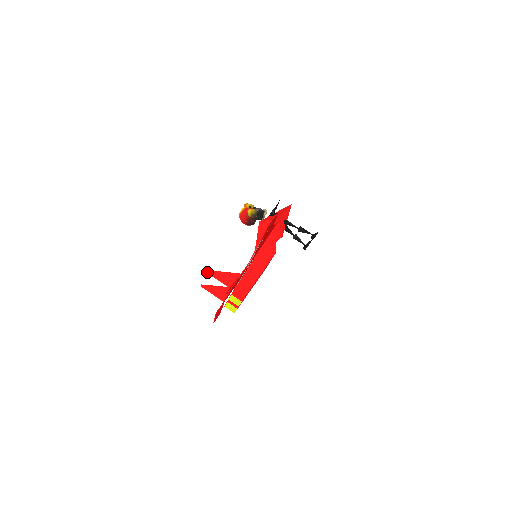
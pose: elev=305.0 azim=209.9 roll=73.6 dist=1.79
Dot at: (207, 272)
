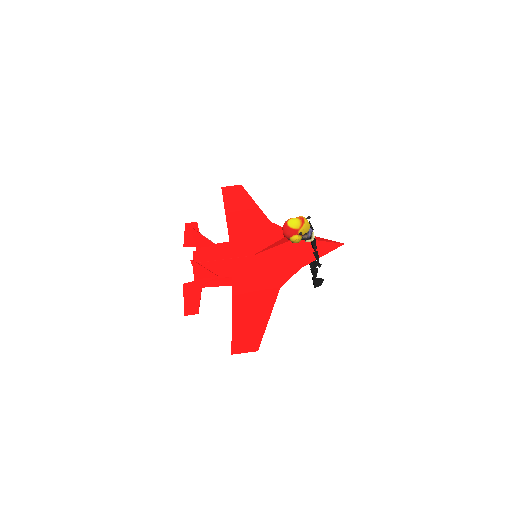
Dot at: (191, 262)
